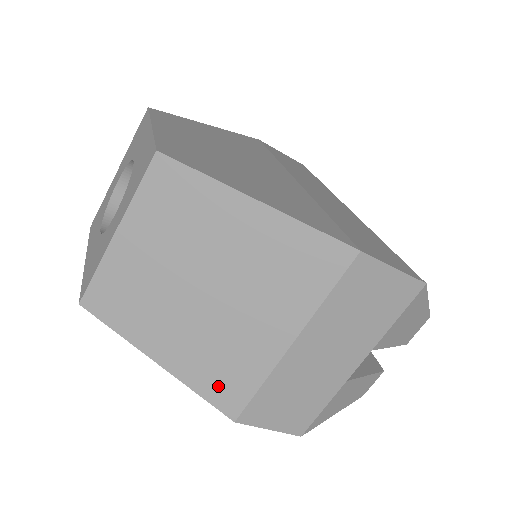
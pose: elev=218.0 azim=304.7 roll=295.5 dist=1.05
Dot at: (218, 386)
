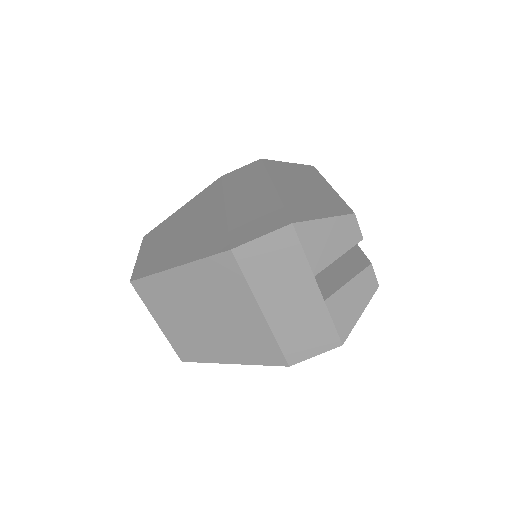
Dot at: (263, 355)
